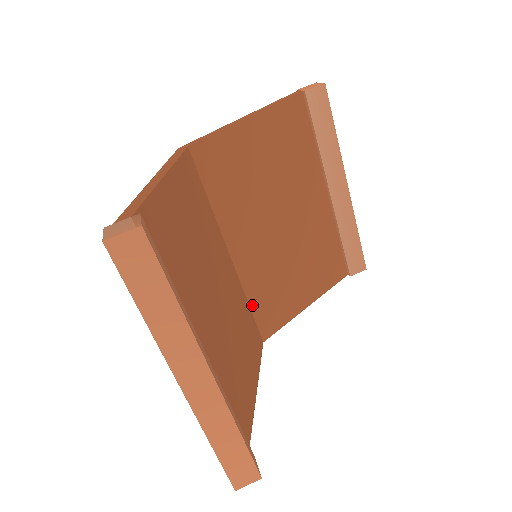
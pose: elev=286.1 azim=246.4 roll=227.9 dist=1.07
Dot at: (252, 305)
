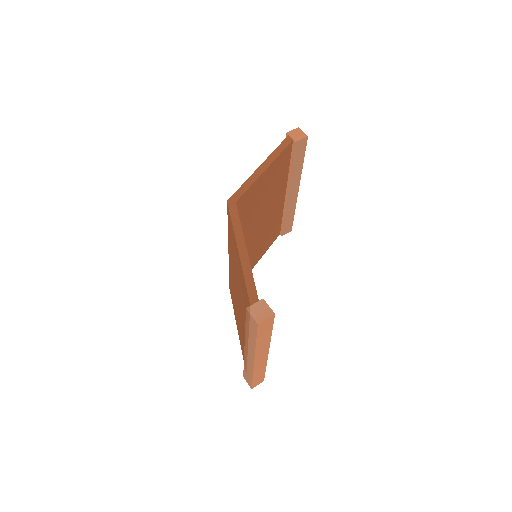
Dot at: occluded
